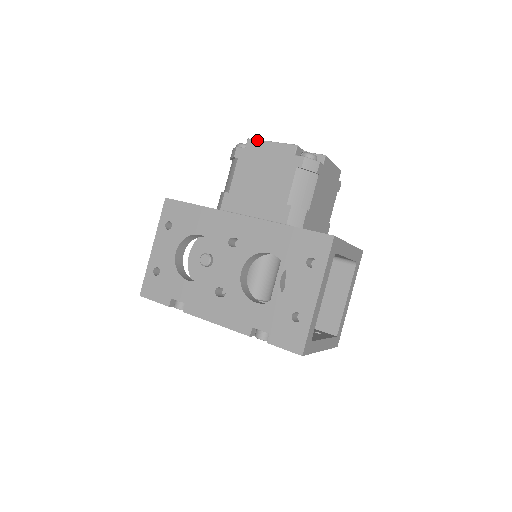
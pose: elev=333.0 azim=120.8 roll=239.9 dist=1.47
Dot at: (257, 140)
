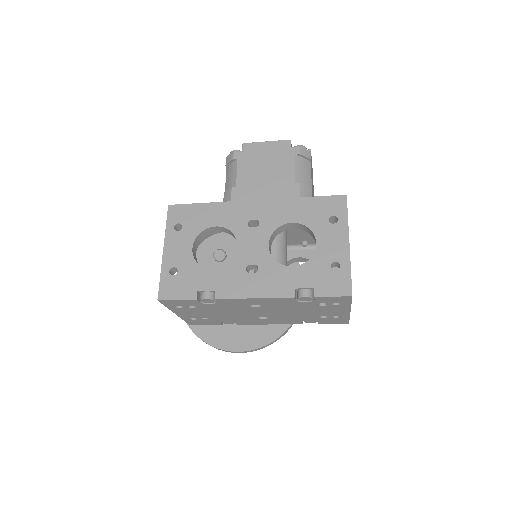
Dot at: (252, 143)
